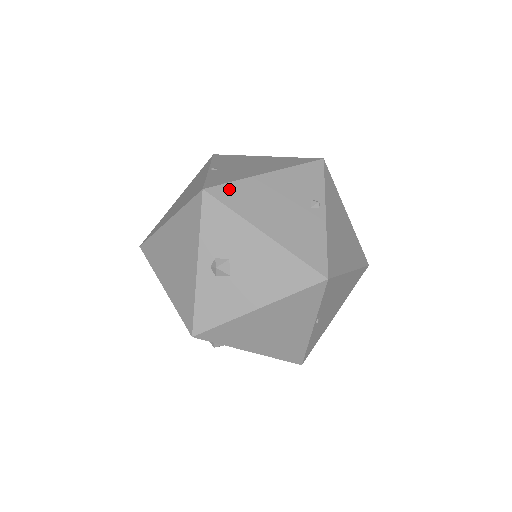
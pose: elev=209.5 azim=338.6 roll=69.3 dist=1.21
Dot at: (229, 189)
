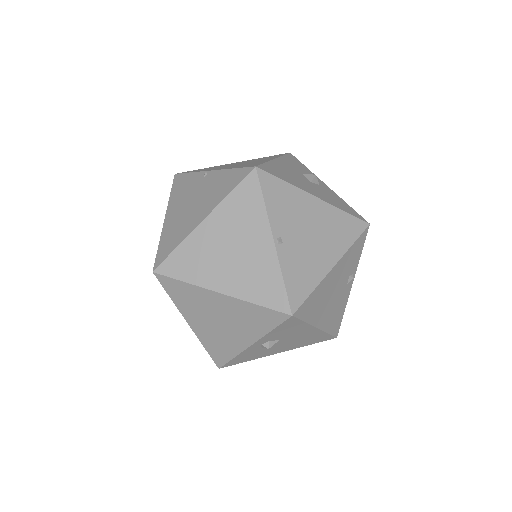
Dot at: (308, 303)
